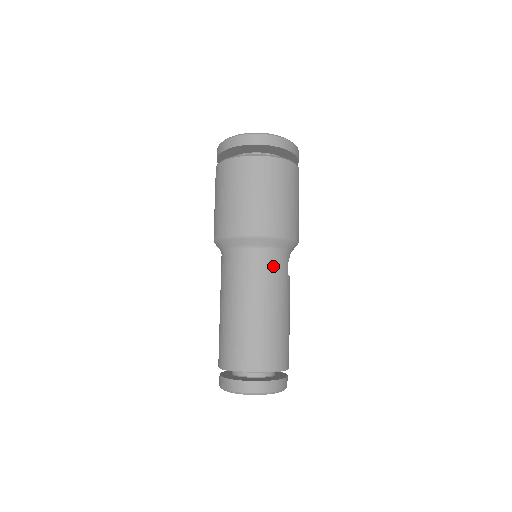
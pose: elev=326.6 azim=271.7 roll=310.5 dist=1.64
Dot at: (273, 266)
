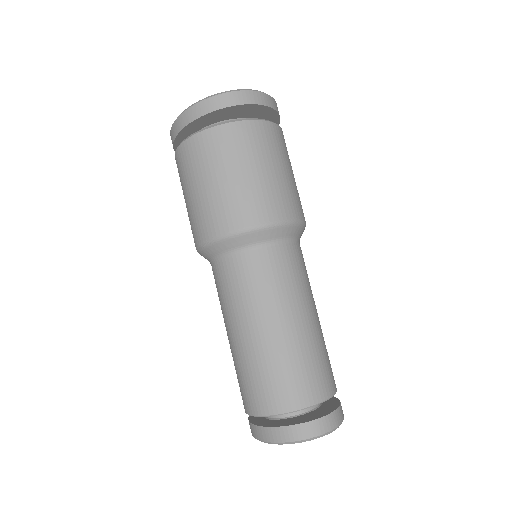
Dot at: (295, 262)
